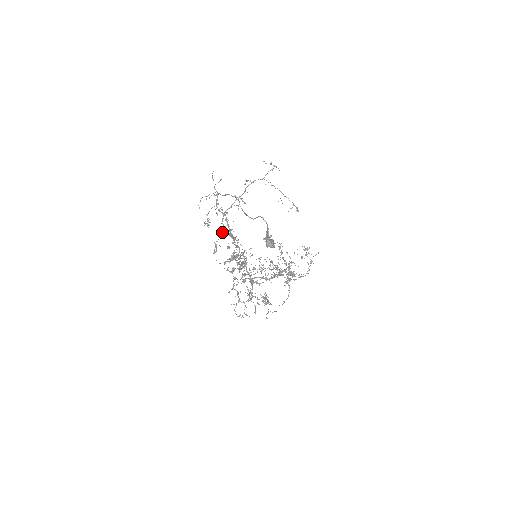
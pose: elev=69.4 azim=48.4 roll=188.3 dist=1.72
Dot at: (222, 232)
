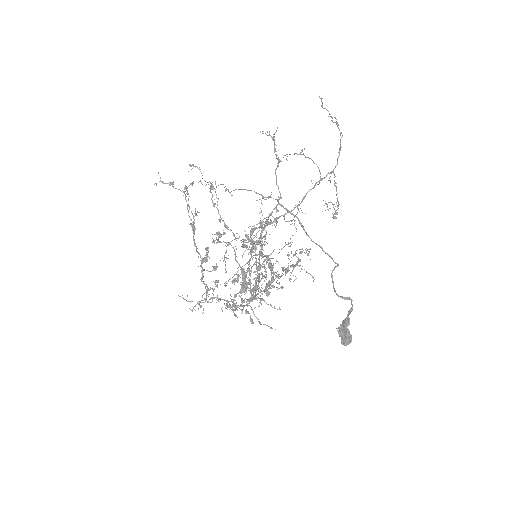
Dot at: (251, 248)
